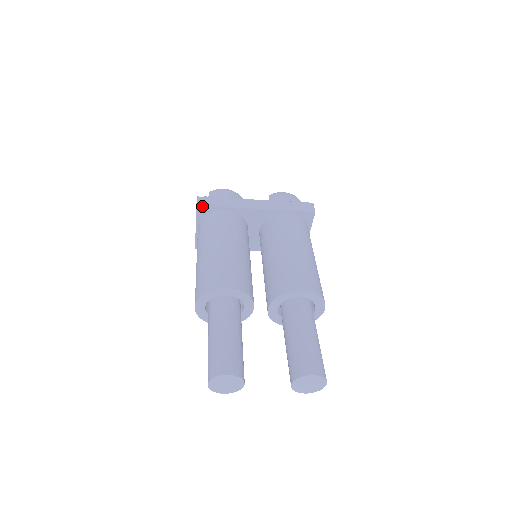
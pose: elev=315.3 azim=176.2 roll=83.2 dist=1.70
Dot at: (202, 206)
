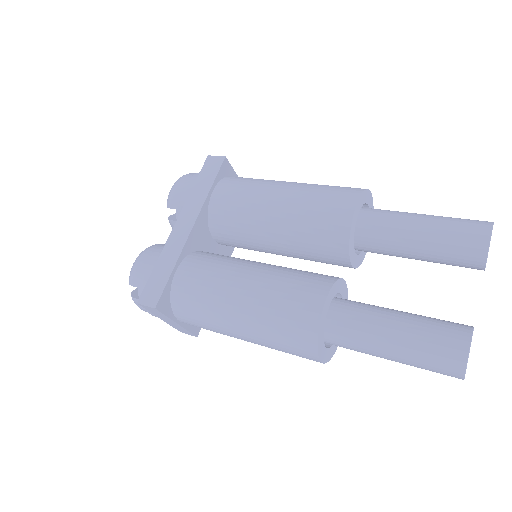
Dot at: (158, 300)
